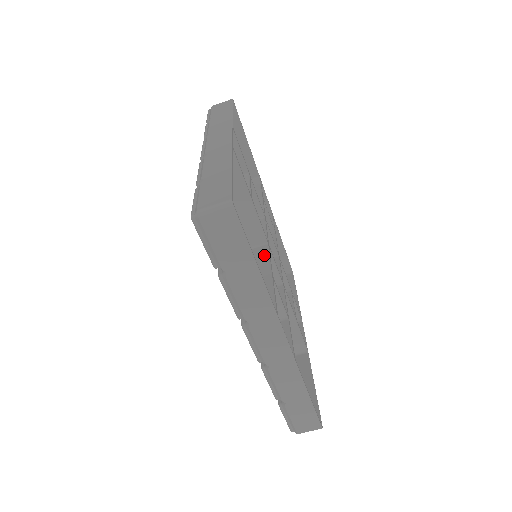
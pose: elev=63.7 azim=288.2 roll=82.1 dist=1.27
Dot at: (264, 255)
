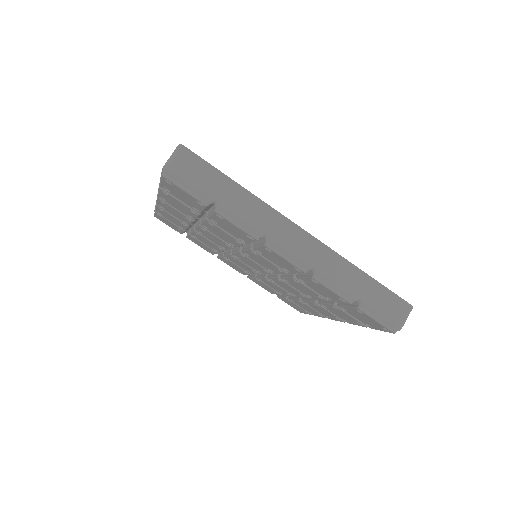
Dot at: occluded
